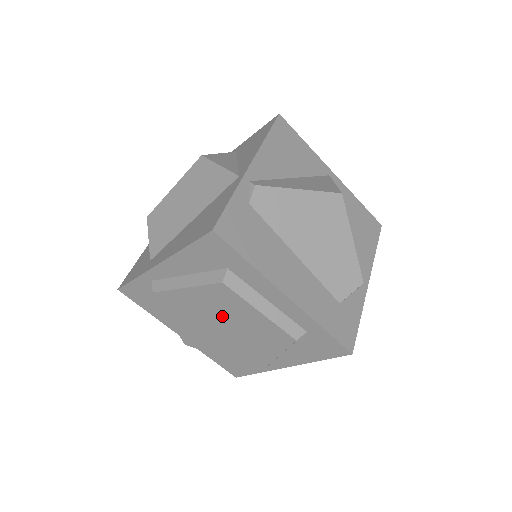
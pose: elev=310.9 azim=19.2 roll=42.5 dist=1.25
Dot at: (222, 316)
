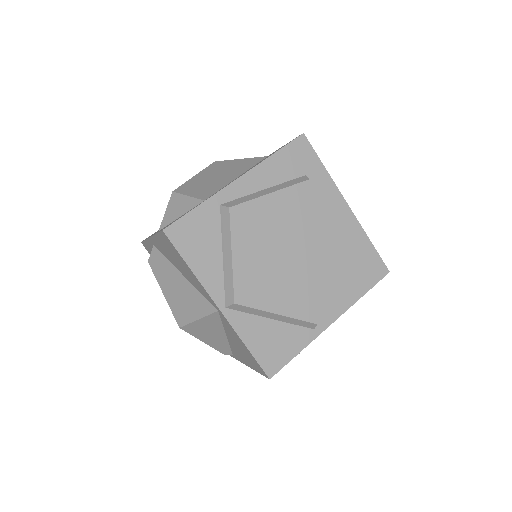
Dot at: (297, 230)
